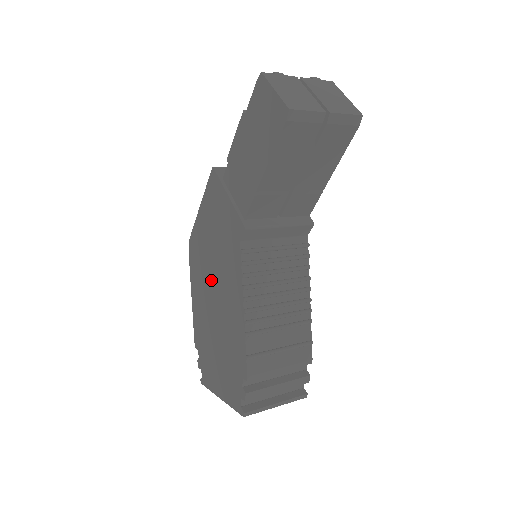
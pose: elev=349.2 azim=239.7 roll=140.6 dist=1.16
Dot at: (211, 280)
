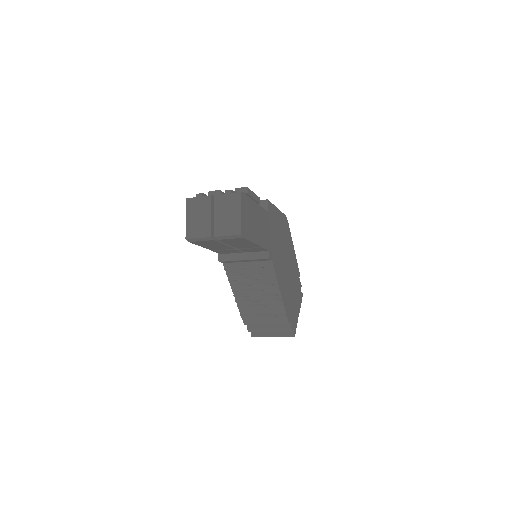
Dot at: occluded
